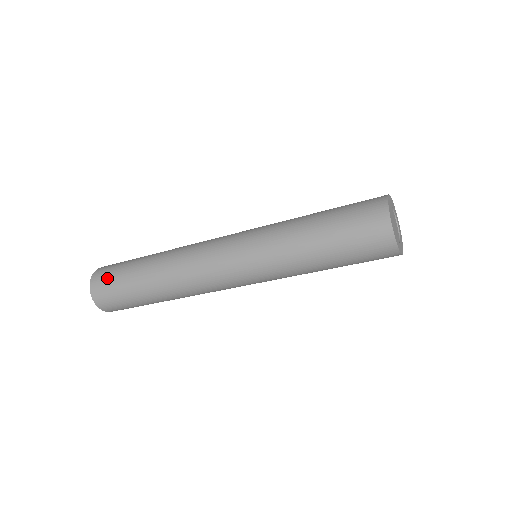
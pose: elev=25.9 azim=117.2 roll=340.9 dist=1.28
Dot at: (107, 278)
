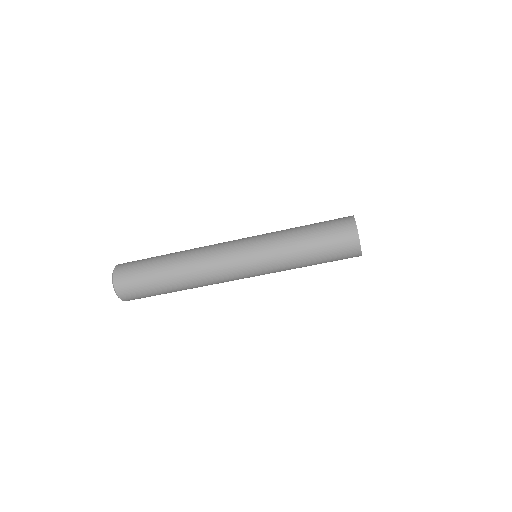
Dot at: (131, 268)
